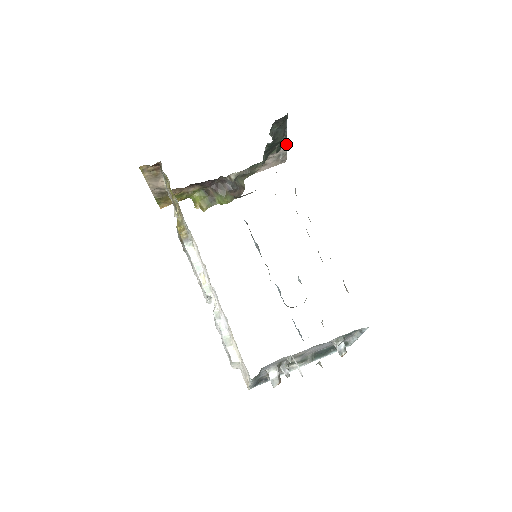
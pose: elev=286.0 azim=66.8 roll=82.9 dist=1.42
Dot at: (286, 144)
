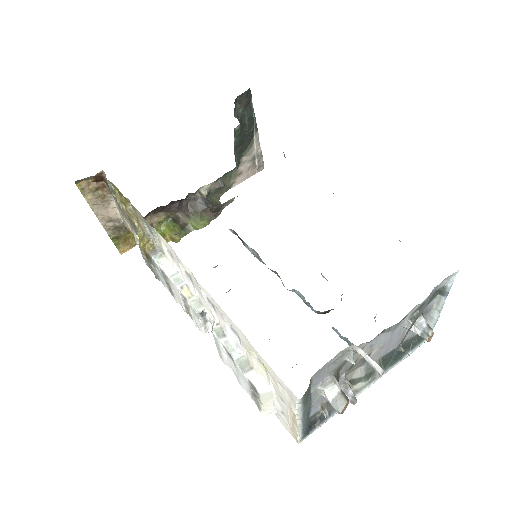
Dot at: (258, 140)
